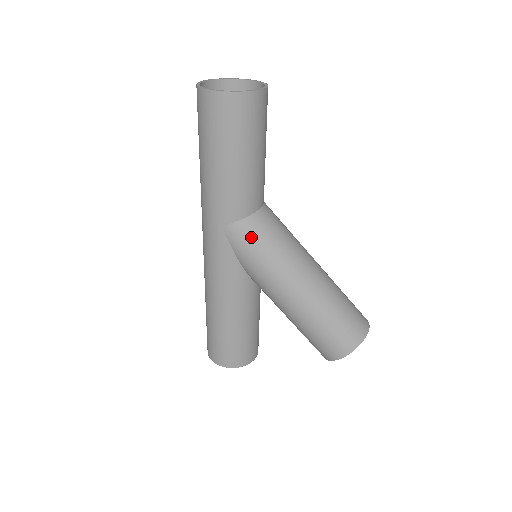
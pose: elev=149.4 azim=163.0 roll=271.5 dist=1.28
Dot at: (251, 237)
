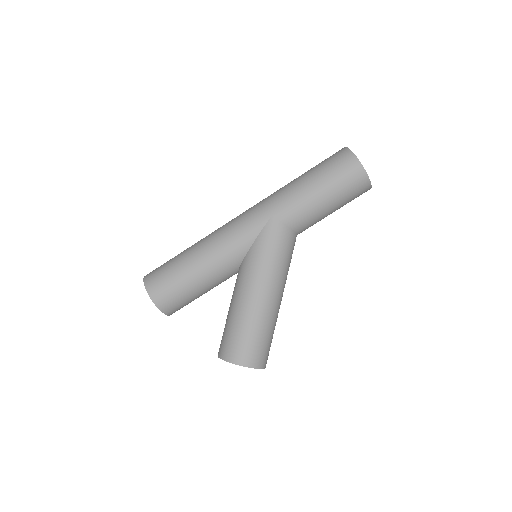
Dot at: (279, 239)
